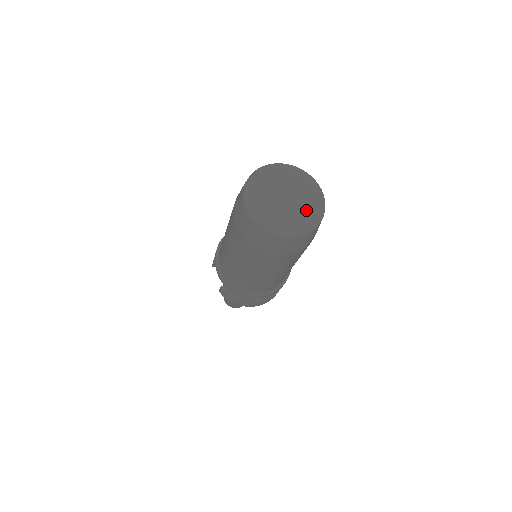
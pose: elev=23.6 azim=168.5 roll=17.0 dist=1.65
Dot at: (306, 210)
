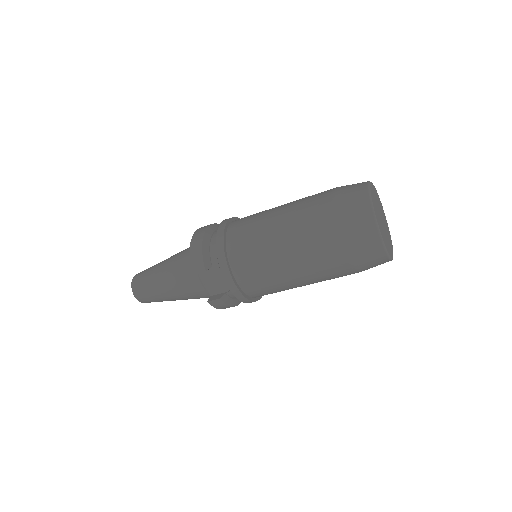
Dot at: (387, 228)
